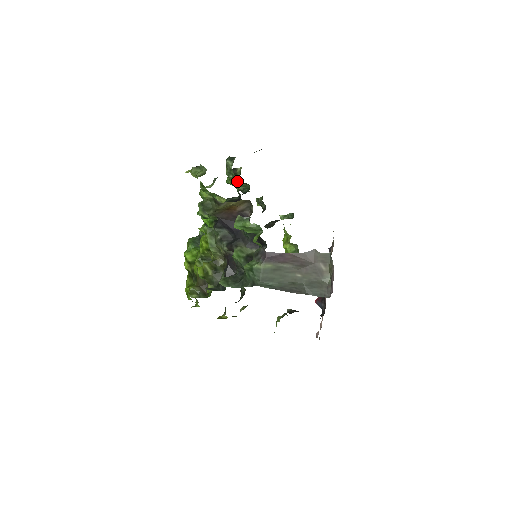
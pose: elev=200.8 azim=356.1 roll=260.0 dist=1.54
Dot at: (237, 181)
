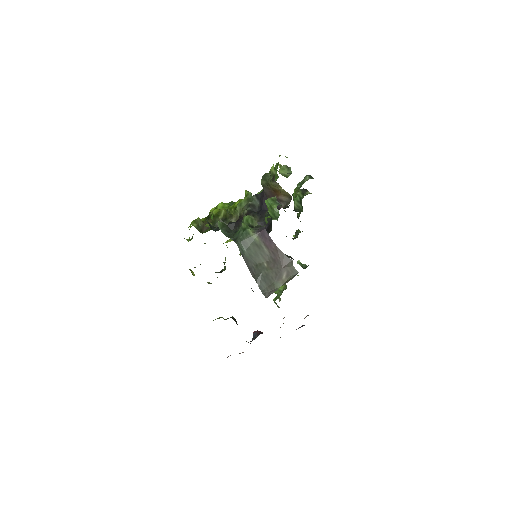
Dot at: (299, 191)
